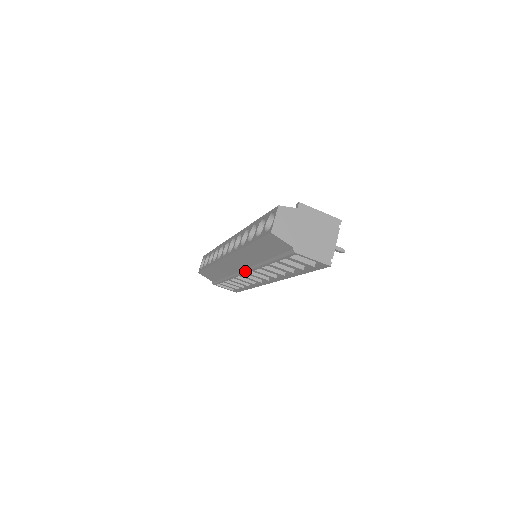
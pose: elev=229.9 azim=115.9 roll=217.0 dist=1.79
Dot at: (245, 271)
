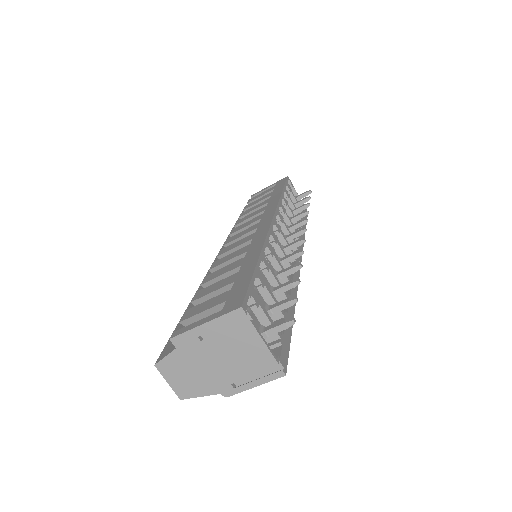
Dot at: occluded
